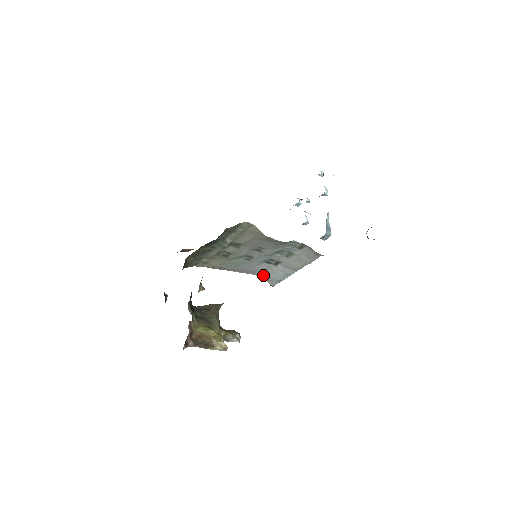
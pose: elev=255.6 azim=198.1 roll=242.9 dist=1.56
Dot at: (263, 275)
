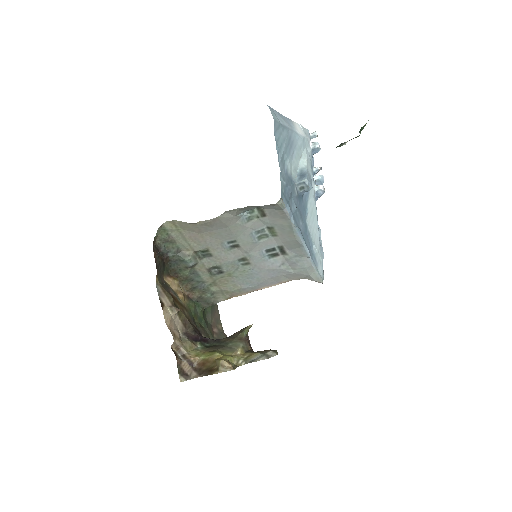
Dot at: (289, 274)
